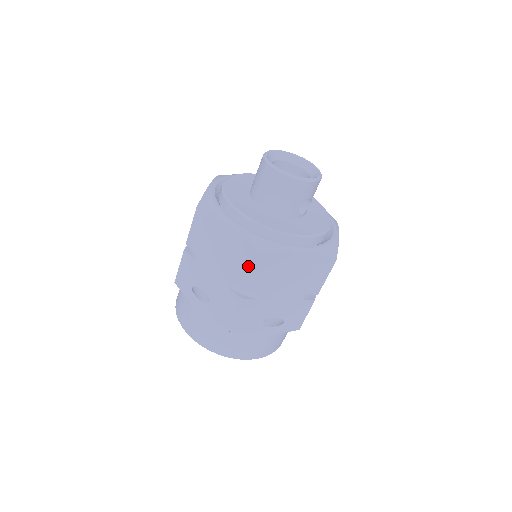
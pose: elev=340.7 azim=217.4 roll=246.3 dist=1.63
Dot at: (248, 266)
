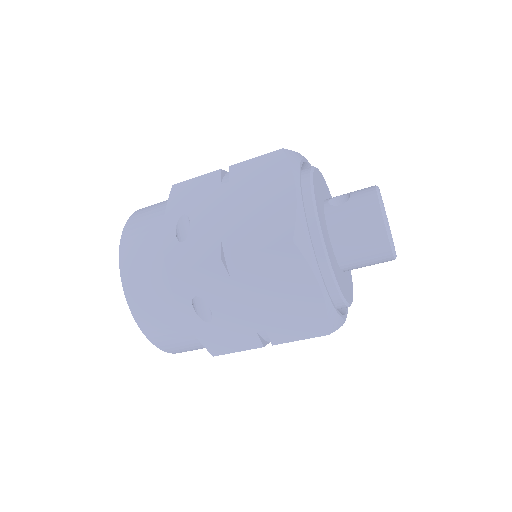
Dot at: (303, 332)
